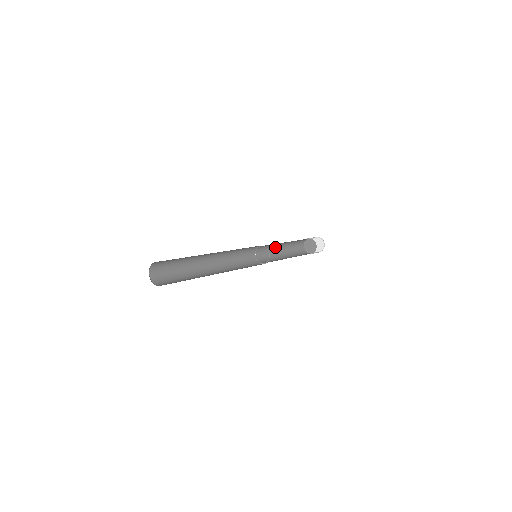
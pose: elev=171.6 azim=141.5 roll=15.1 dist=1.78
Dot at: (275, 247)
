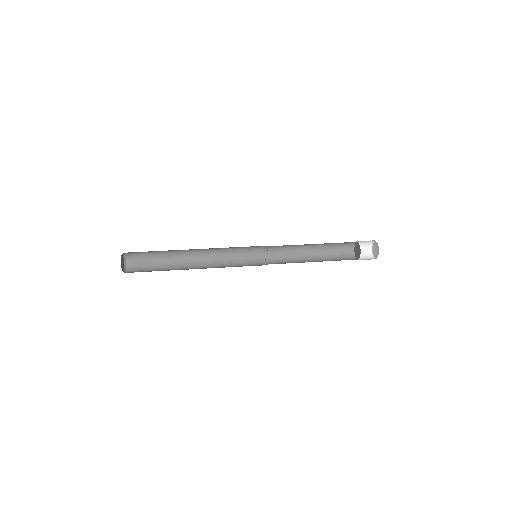
Dot at: (298, 250)
